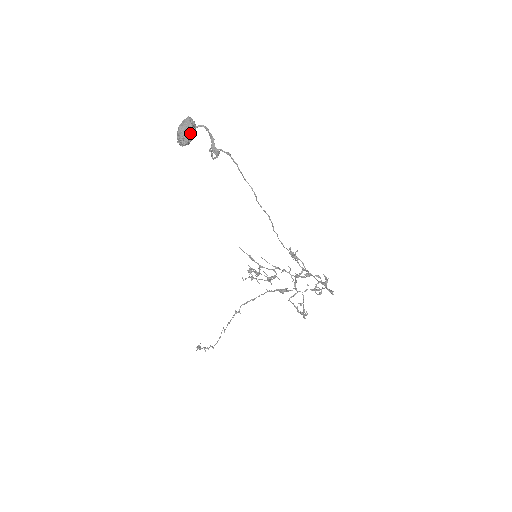
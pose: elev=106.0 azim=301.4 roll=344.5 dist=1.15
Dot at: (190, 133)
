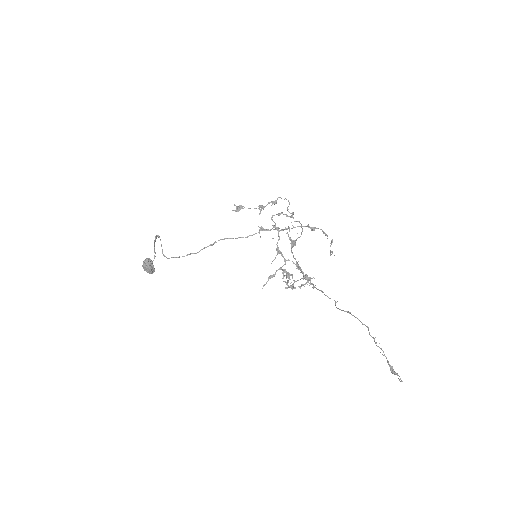
Dot at: occluded
